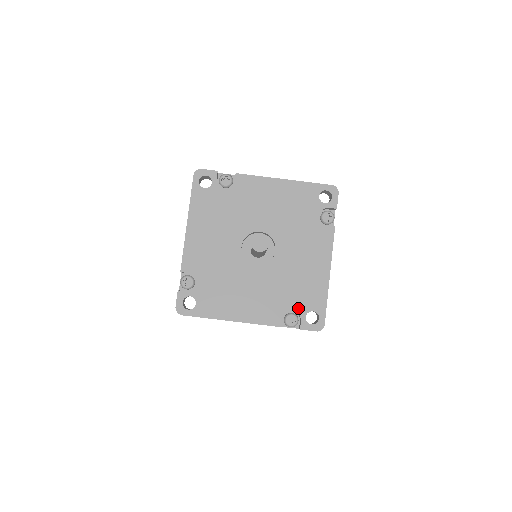
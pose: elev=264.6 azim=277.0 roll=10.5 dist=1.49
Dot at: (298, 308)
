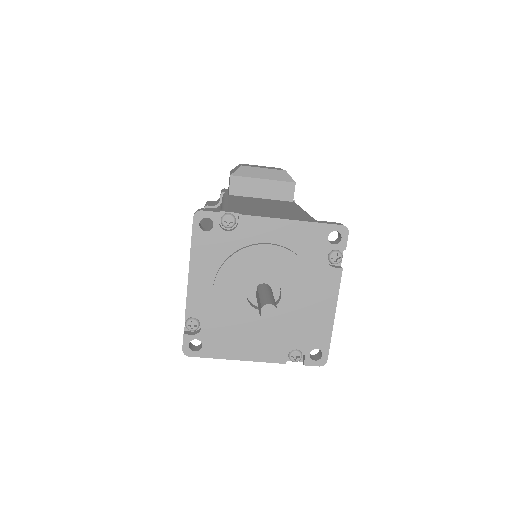
Dot at: (302, 347)
